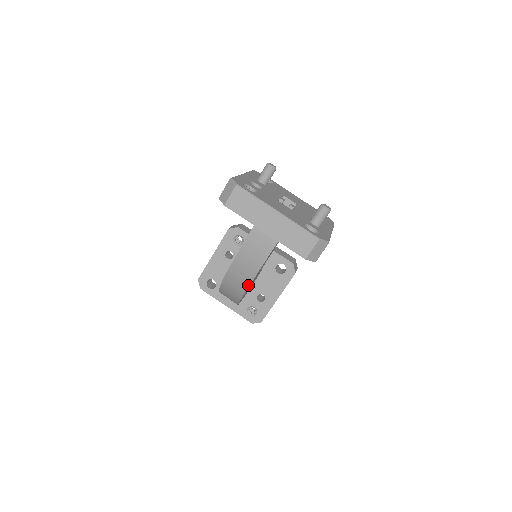
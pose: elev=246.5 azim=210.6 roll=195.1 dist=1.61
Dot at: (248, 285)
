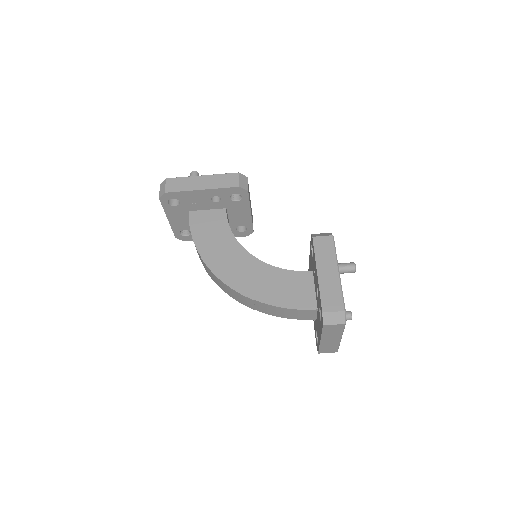
Dot at: (251, 308)
